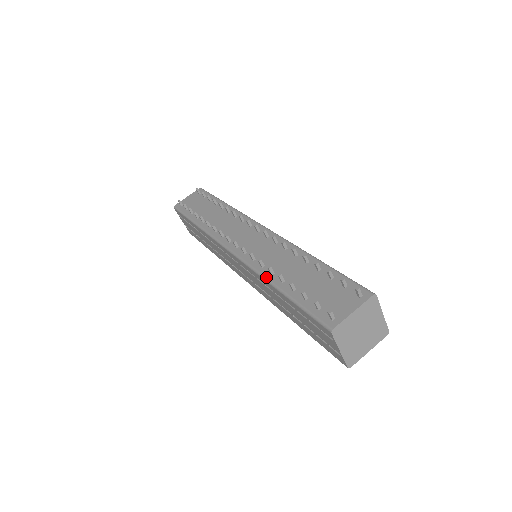
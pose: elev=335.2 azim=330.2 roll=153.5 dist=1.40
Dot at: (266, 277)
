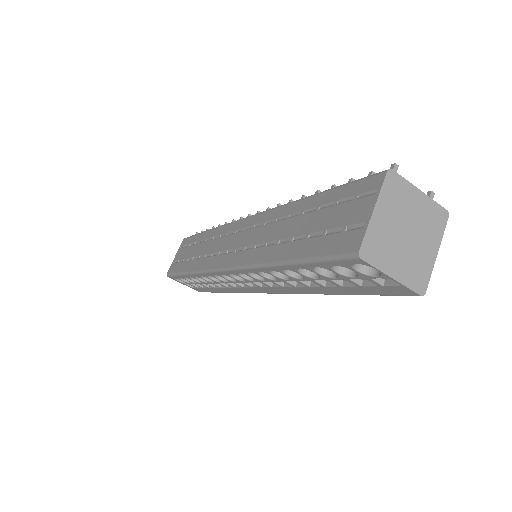
Dot at: occluded
